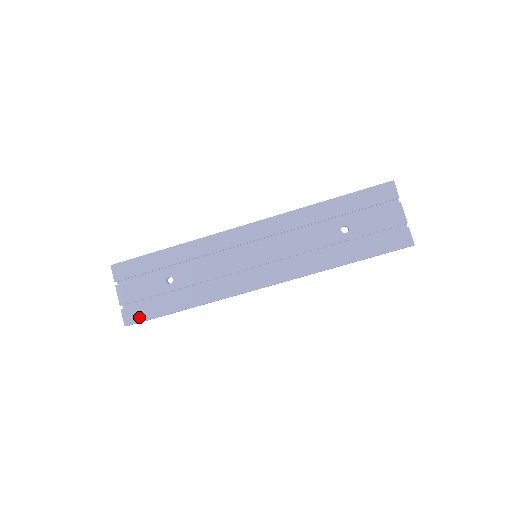
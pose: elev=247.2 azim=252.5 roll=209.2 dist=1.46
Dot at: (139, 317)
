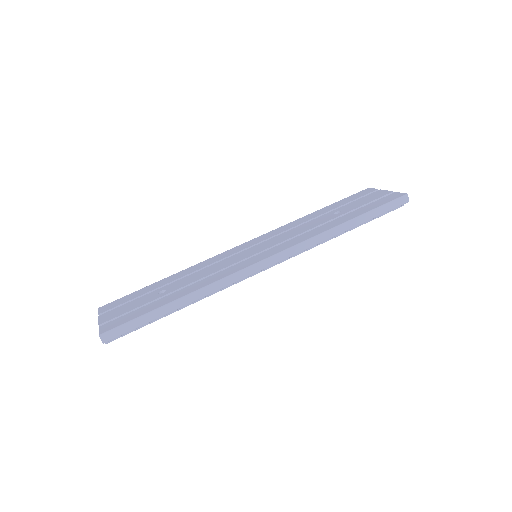
Dot at: (119, 323)
